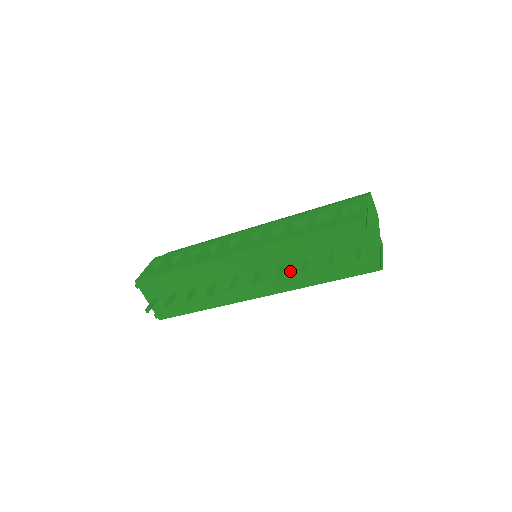
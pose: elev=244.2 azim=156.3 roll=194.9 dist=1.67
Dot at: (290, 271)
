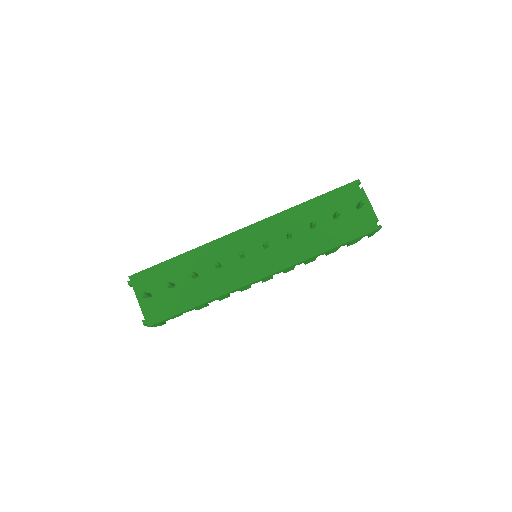
Dot at: (297, 240)
